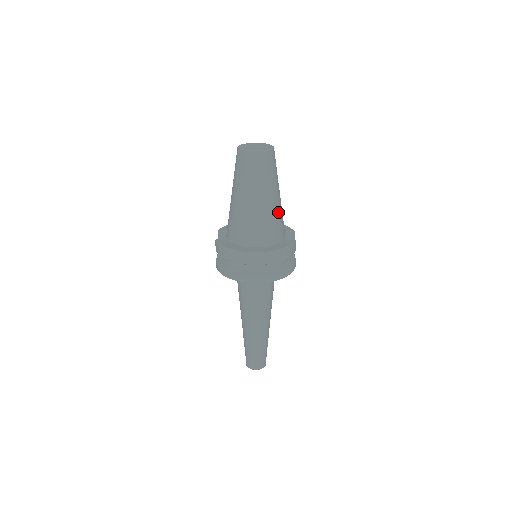
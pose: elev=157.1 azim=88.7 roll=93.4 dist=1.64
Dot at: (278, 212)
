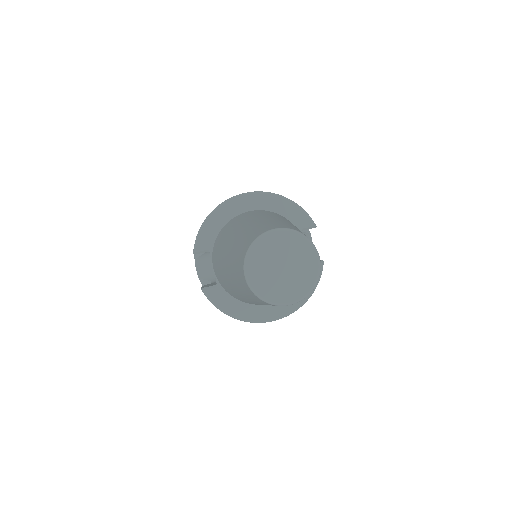
Dot at: occluded
